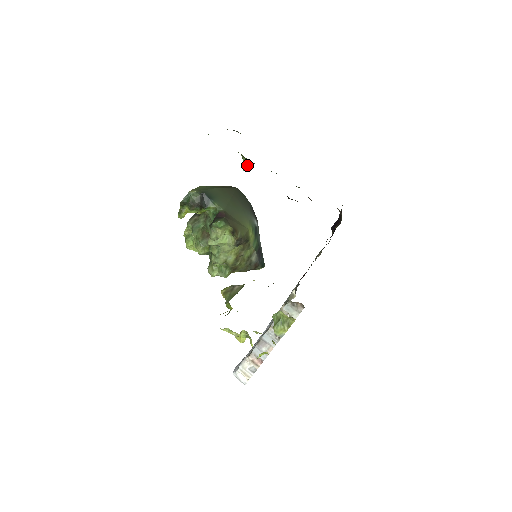
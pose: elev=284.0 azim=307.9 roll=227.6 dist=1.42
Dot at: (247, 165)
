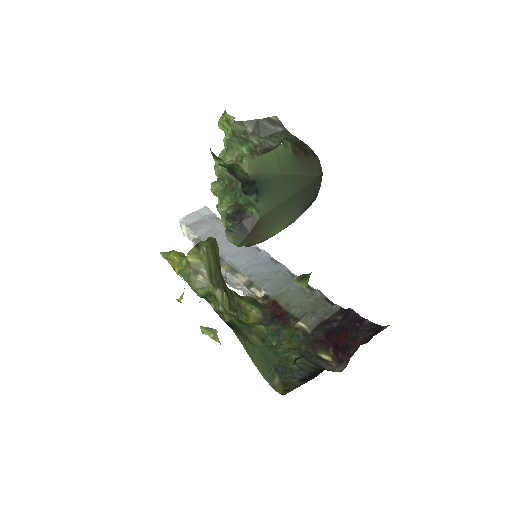
Dot at: (304, 285)
